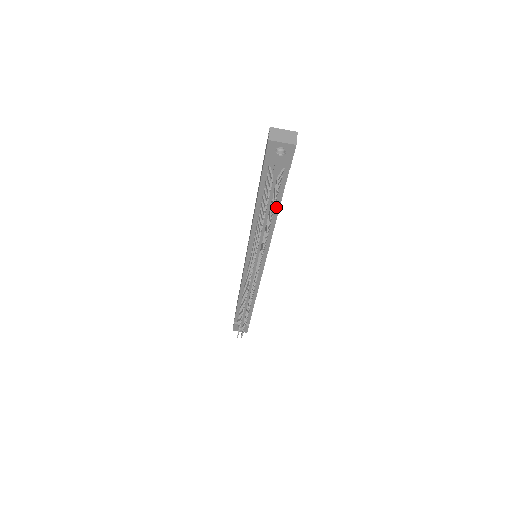
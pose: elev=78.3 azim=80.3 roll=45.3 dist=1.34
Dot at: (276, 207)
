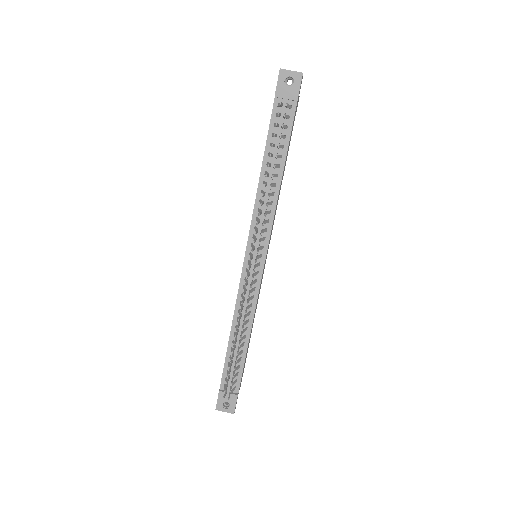
Dot at: (282, 160)
